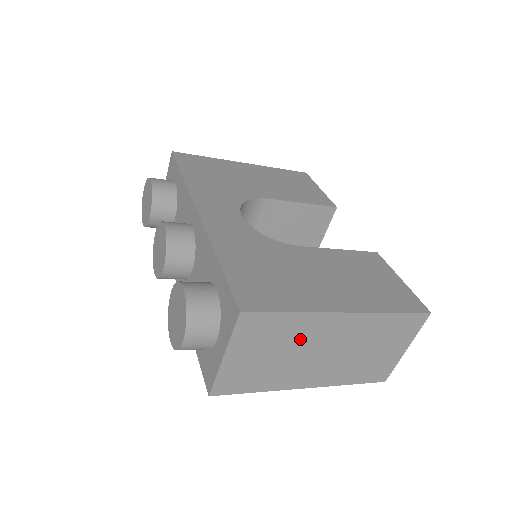
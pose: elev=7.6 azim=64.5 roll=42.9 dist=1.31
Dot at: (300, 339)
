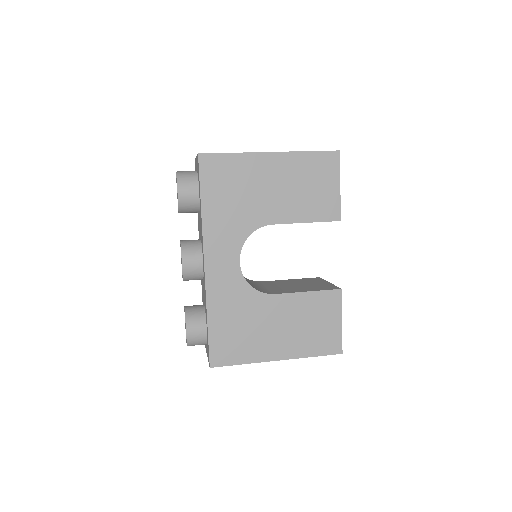
Dot at: occluded
